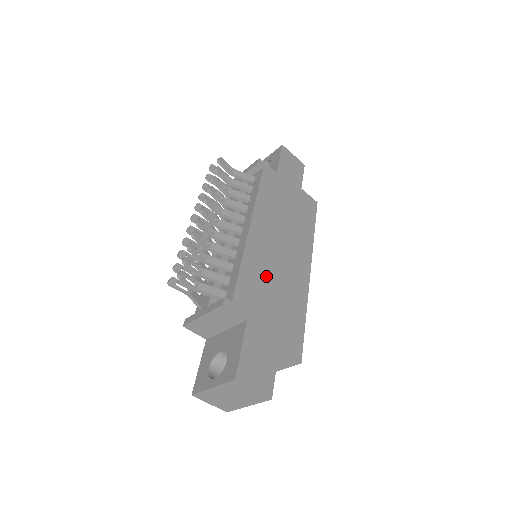
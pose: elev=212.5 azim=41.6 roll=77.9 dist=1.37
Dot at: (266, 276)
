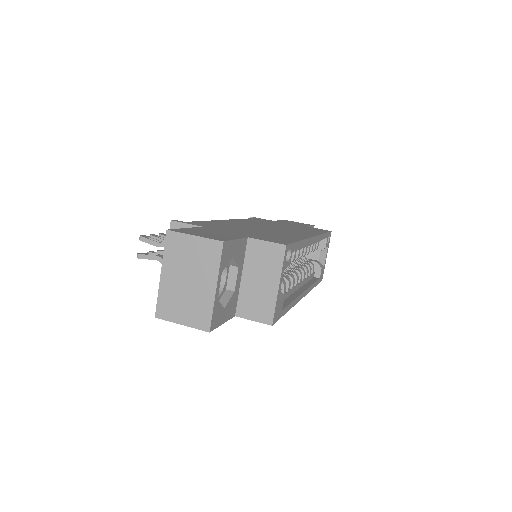
Dot at: (241, 227)
